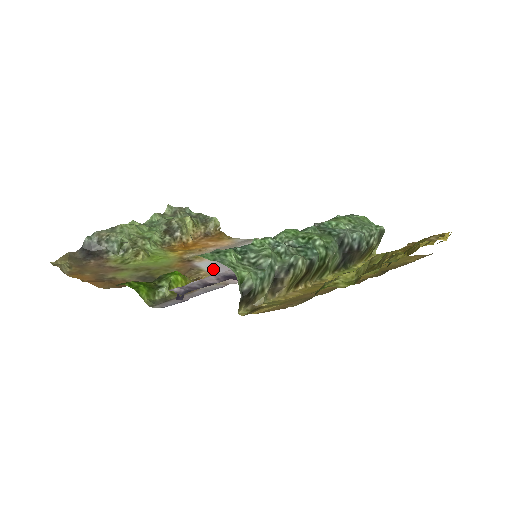
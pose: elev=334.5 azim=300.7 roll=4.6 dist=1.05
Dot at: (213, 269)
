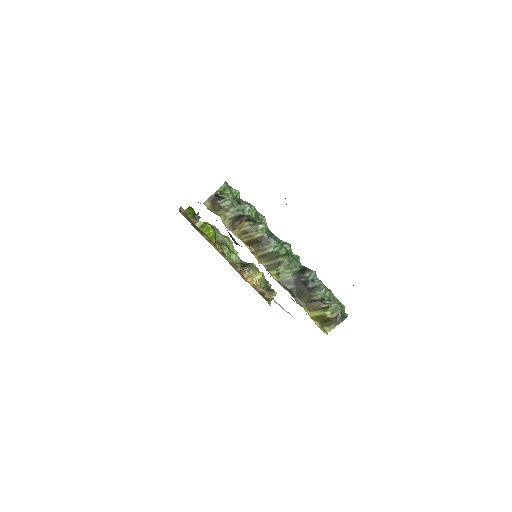
Dot at: occluded
